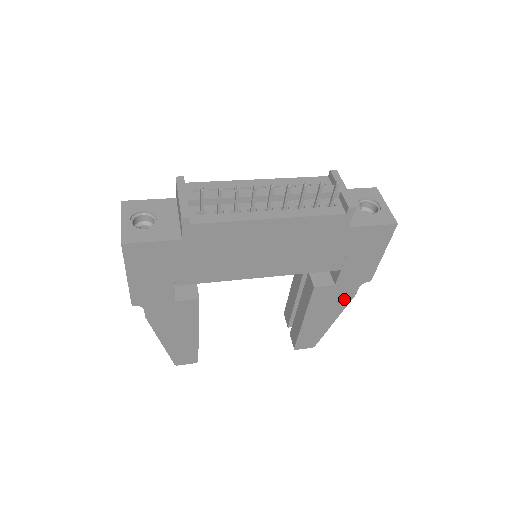
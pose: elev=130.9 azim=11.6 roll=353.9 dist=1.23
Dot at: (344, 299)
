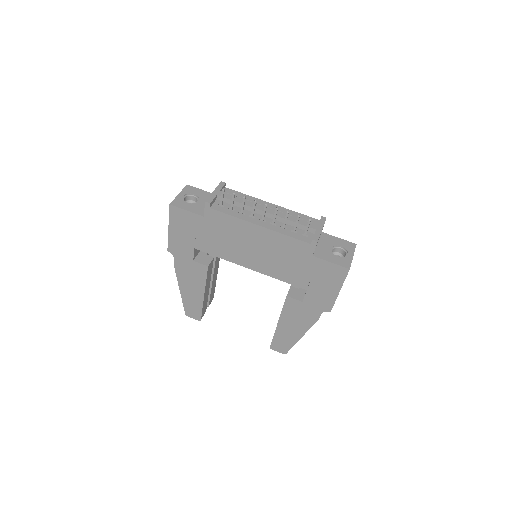
Dot at: (310, 319)
